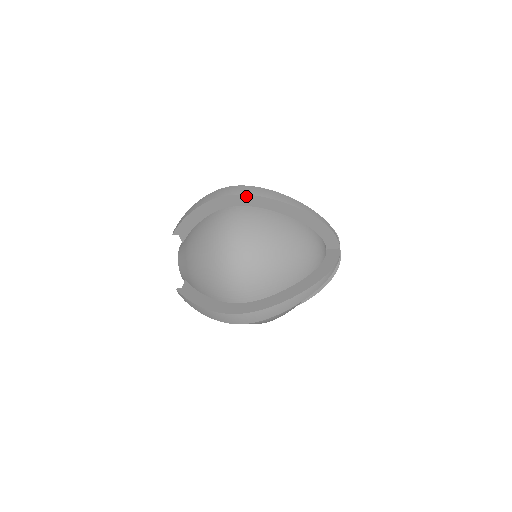
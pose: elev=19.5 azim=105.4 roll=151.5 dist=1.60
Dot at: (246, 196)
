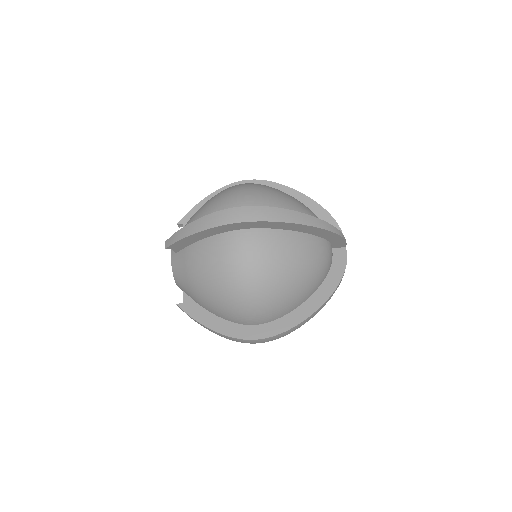
Dot at: (260, 222)
